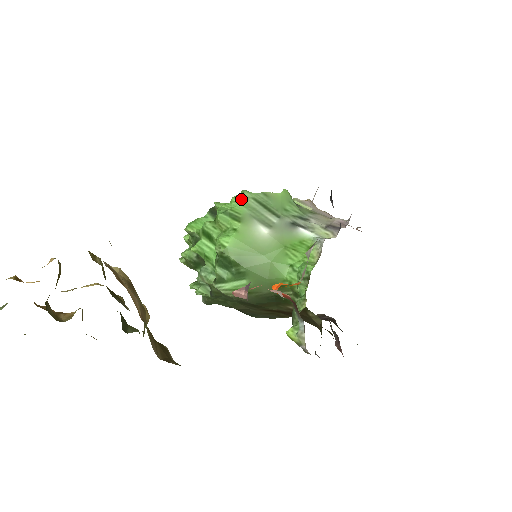
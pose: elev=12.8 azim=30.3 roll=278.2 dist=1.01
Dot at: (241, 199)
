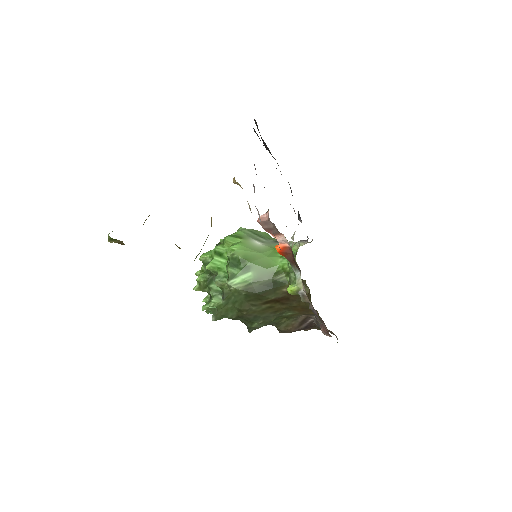
Dot at: (239, 230)
